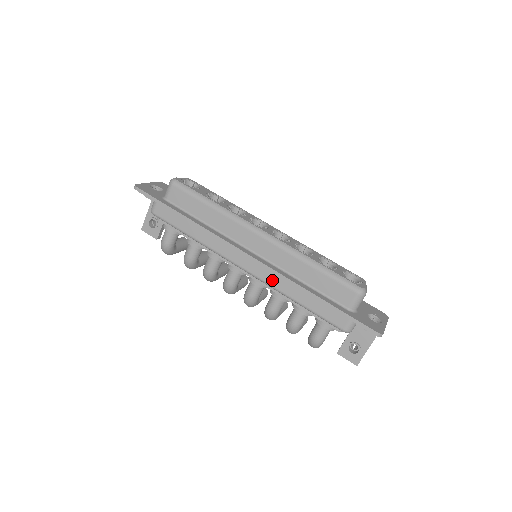
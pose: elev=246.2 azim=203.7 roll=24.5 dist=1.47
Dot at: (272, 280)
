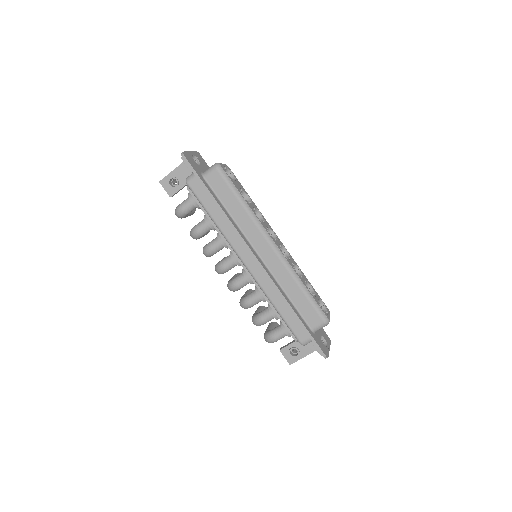
Dot at: (265, 284)
